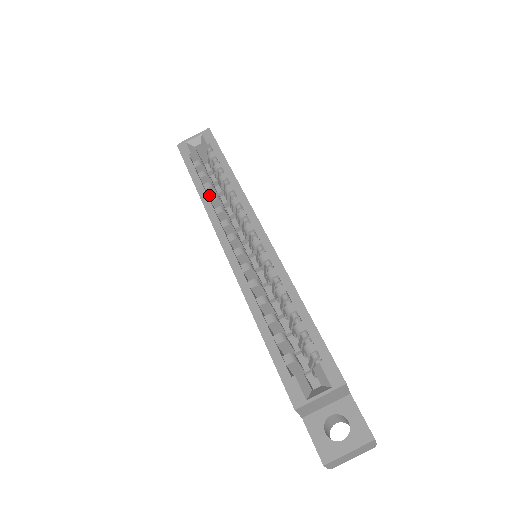
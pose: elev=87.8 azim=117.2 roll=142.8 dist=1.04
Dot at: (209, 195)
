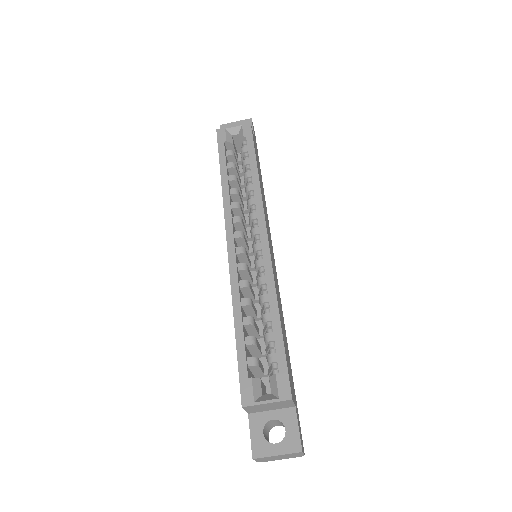
Dot at: (231, 186)
